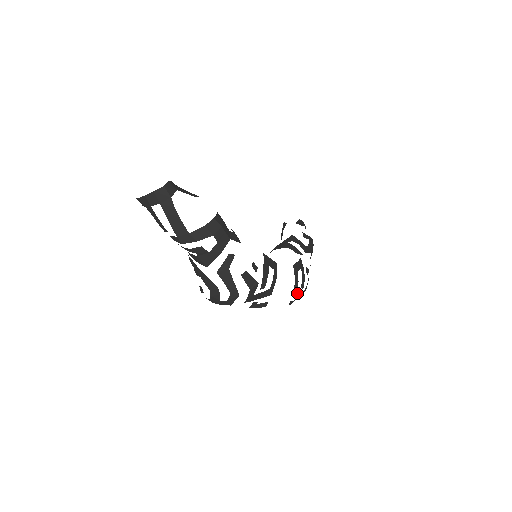
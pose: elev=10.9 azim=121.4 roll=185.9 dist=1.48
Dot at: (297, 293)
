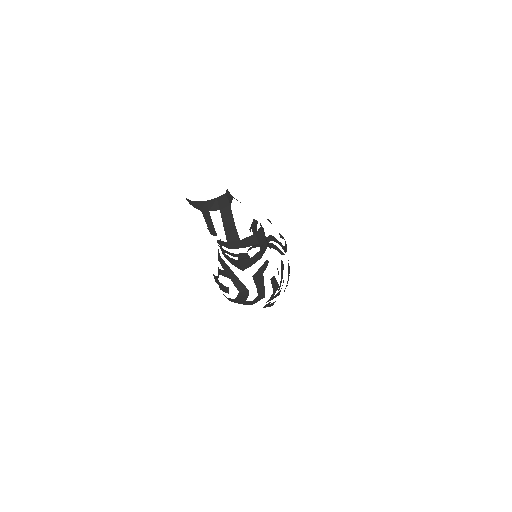
Dot at: occluded
